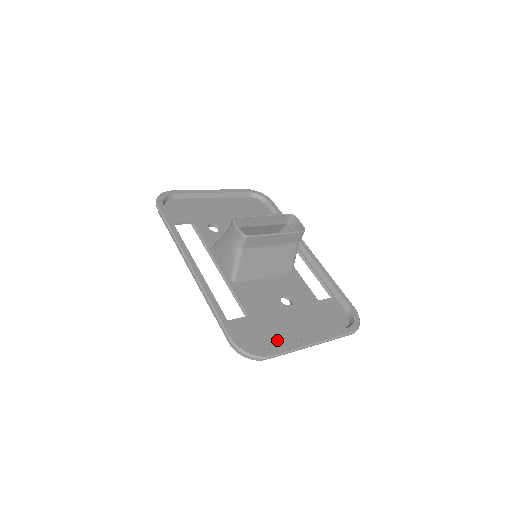
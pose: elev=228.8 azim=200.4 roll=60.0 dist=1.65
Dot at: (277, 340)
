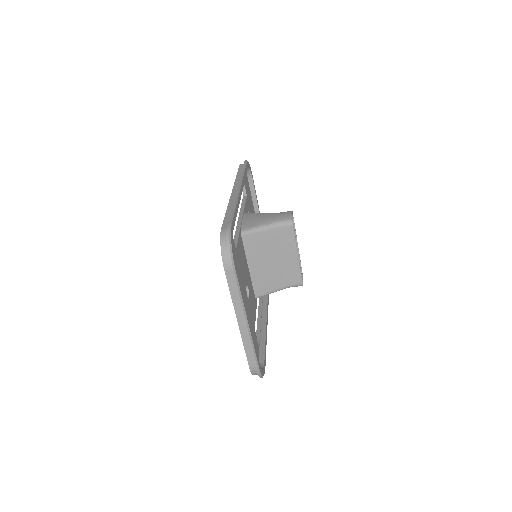
Dot at: occluded
